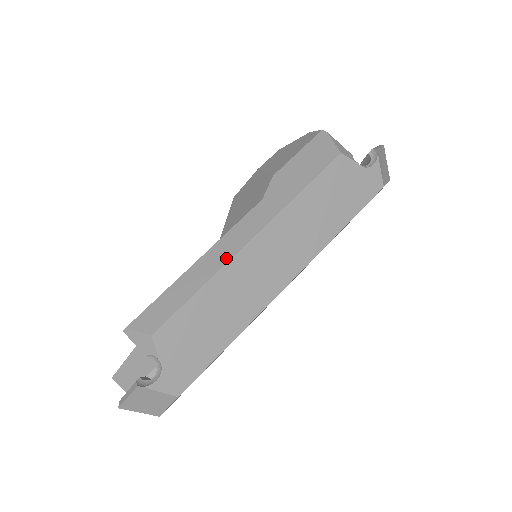
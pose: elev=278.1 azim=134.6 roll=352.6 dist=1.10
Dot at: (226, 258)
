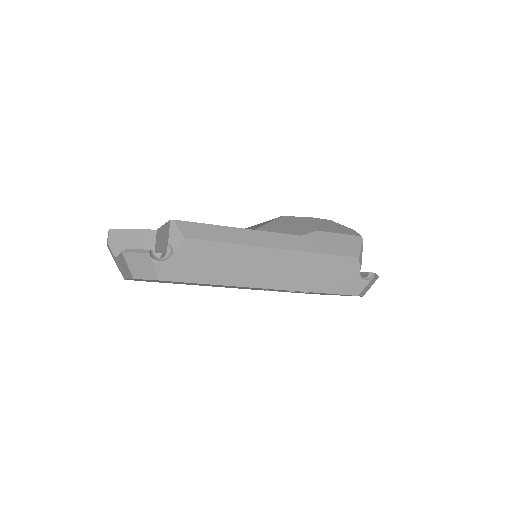
Dot at: (256, 243)
